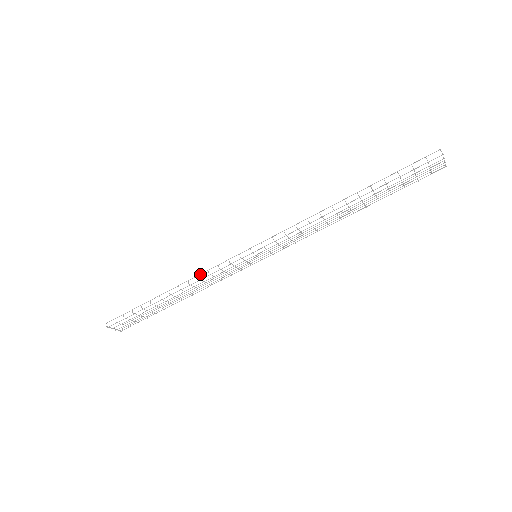
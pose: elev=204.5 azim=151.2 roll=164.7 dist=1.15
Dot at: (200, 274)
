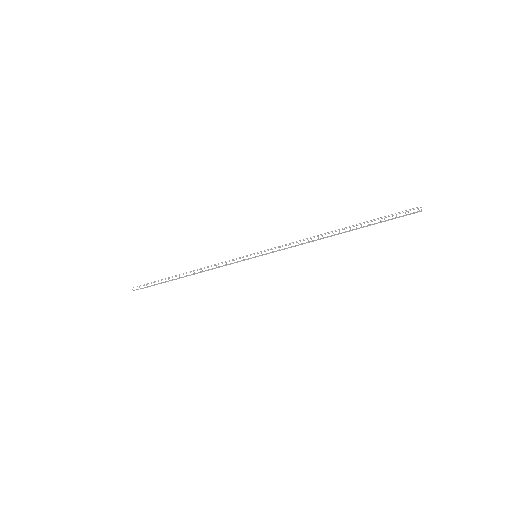
Dot at: occluded
